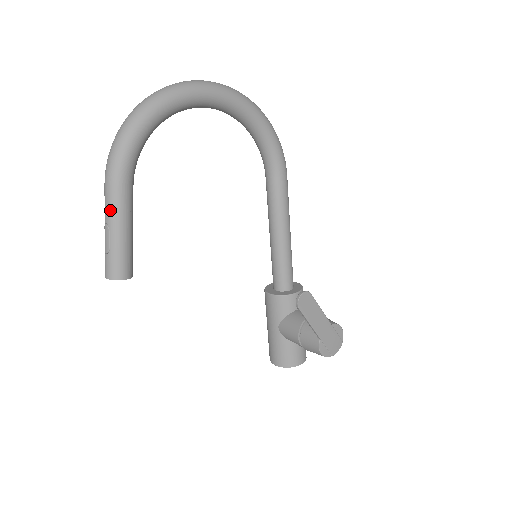
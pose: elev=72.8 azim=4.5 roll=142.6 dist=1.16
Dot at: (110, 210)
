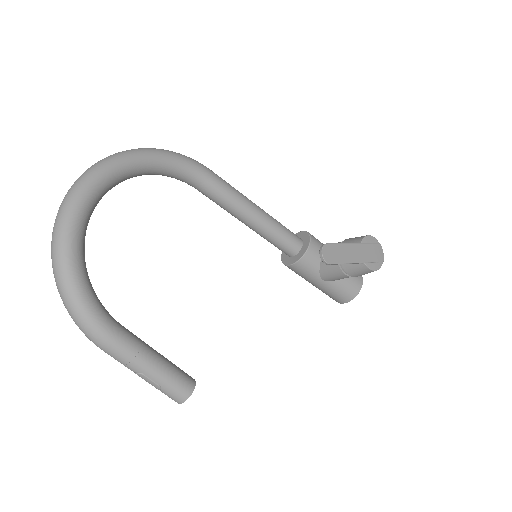
Dot at: (128, 362)
